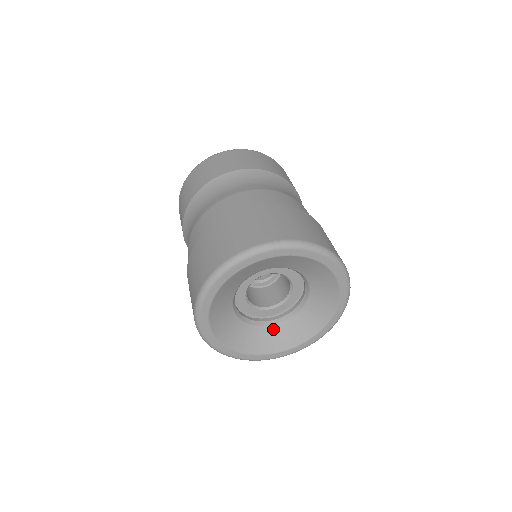
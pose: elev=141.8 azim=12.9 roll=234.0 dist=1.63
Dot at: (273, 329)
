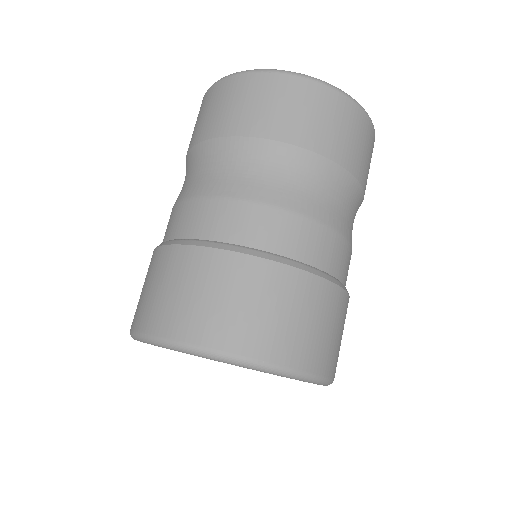
Dot at: occluded
